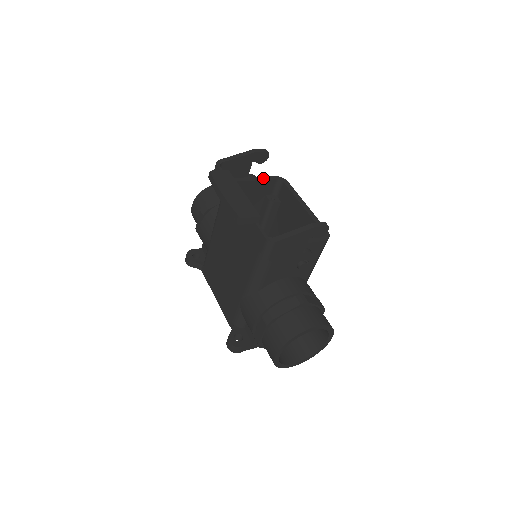
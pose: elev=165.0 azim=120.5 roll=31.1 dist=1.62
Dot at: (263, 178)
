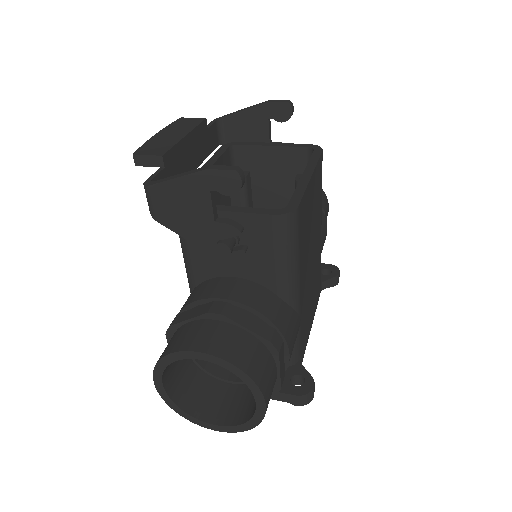
Dot at: (287, 144)
